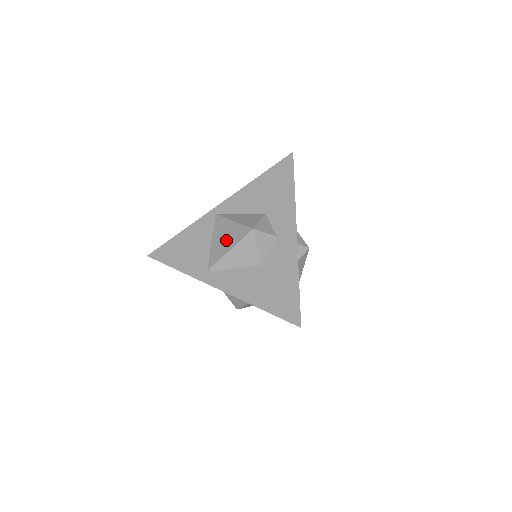
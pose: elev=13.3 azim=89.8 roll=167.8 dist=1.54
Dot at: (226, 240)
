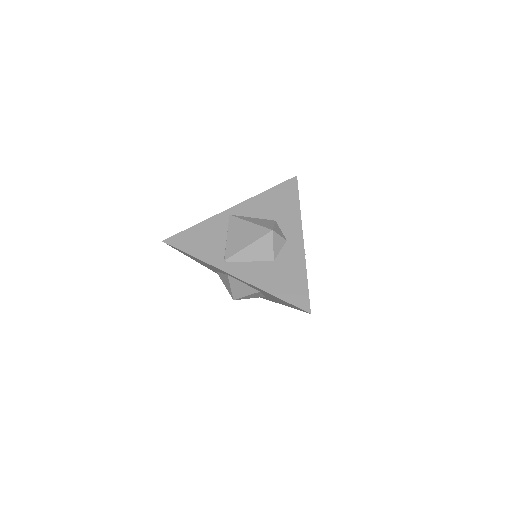
Dot at: (244, 237)
